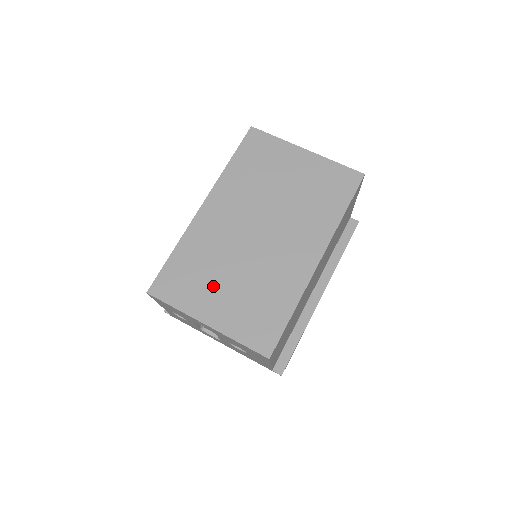
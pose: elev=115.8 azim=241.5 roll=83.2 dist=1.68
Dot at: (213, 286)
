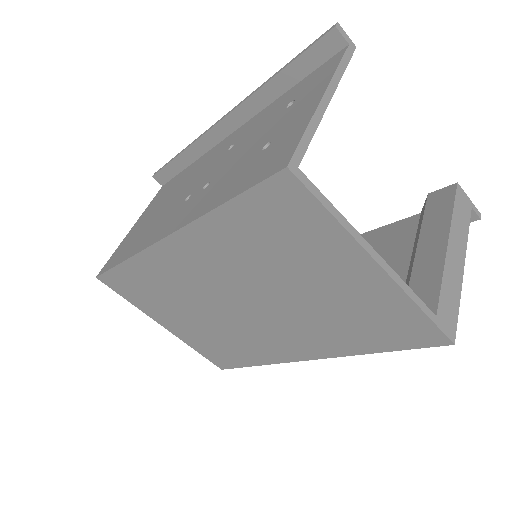
Dot at: (173, 311)
